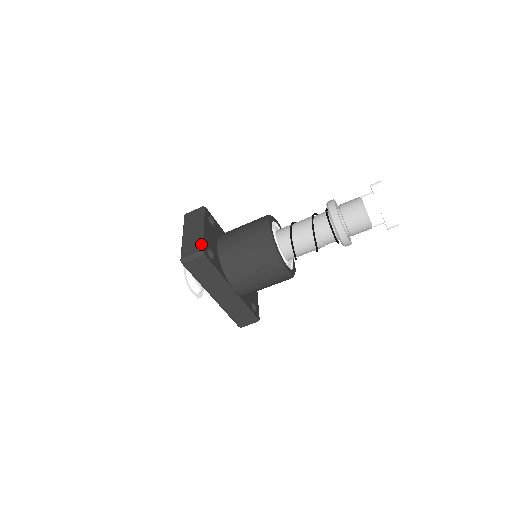
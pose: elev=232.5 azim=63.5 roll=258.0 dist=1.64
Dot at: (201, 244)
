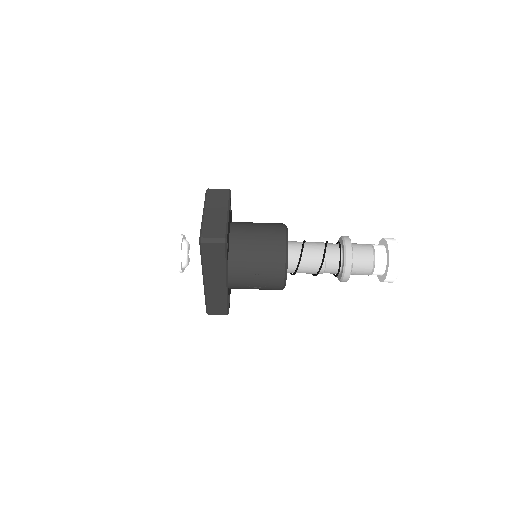
Dot at: (226, 231)
